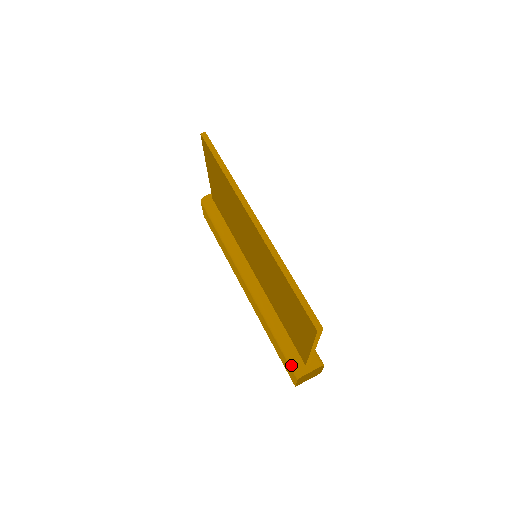
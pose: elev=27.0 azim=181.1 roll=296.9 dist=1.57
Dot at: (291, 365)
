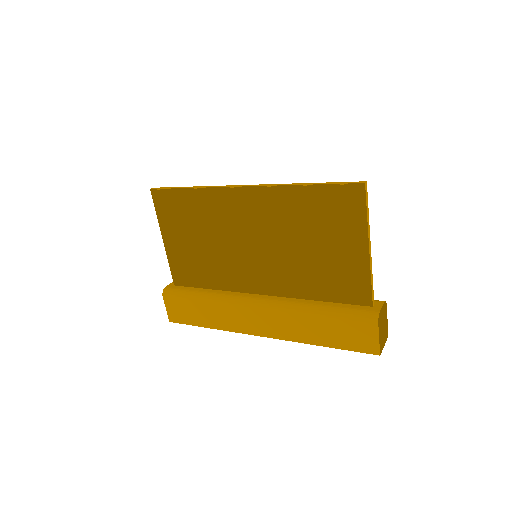
Dot at: (361, 316)
